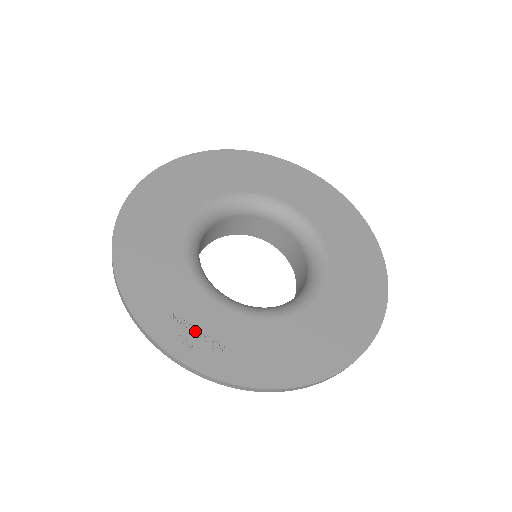
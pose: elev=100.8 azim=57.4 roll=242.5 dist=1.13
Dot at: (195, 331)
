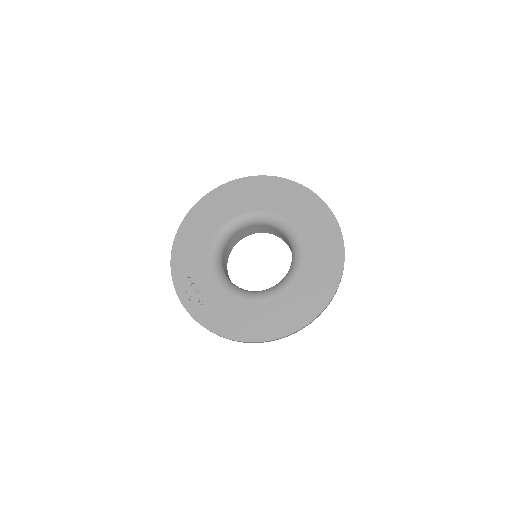
Dot at: (195, 289)
